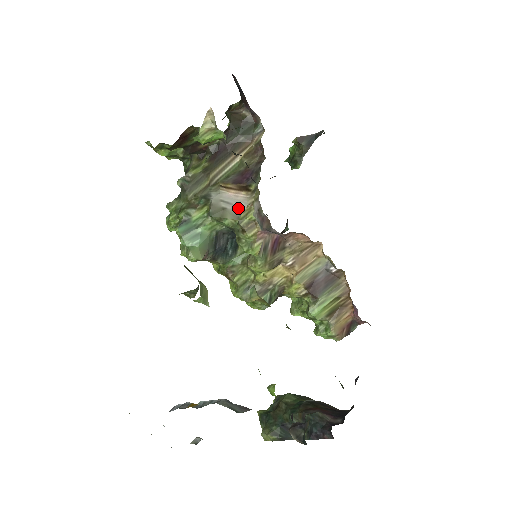
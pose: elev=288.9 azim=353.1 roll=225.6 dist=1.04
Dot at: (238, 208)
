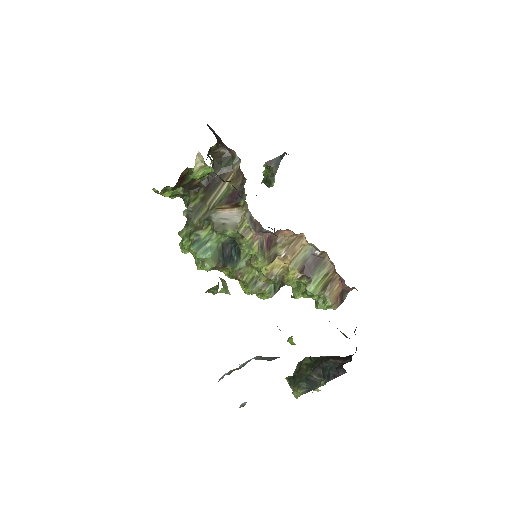
Dot at: (234, 221)
